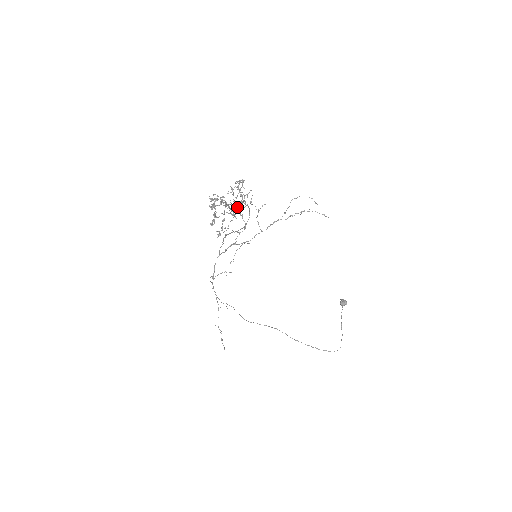
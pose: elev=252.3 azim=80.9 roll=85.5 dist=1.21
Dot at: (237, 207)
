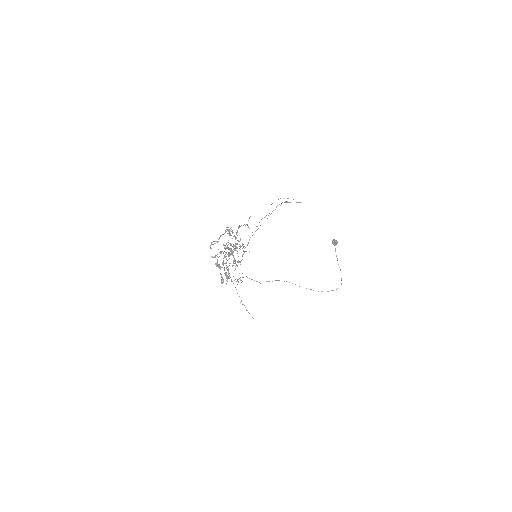
Dot at: occluded
